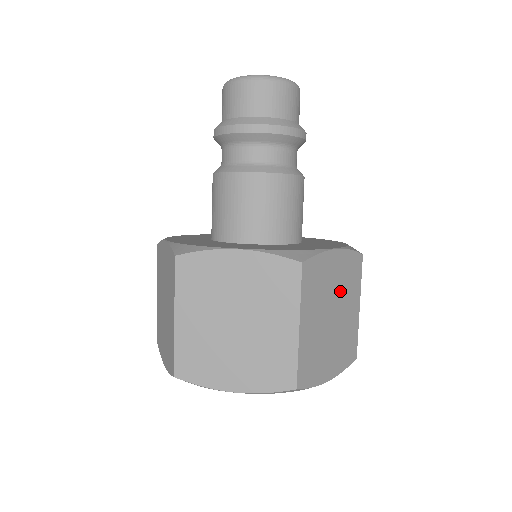
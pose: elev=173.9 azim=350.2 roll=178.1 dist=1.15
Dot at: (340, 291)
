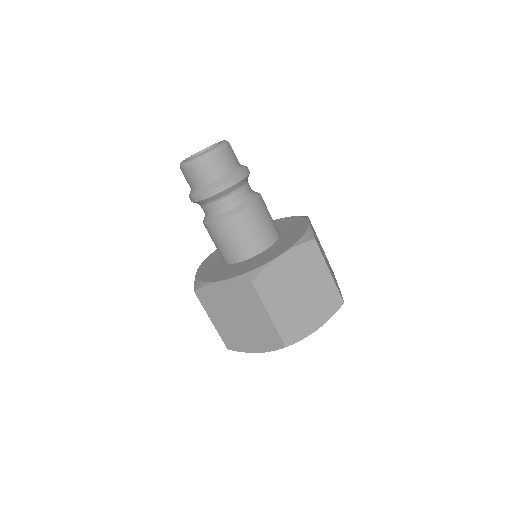
Dot at: (301, 275)
